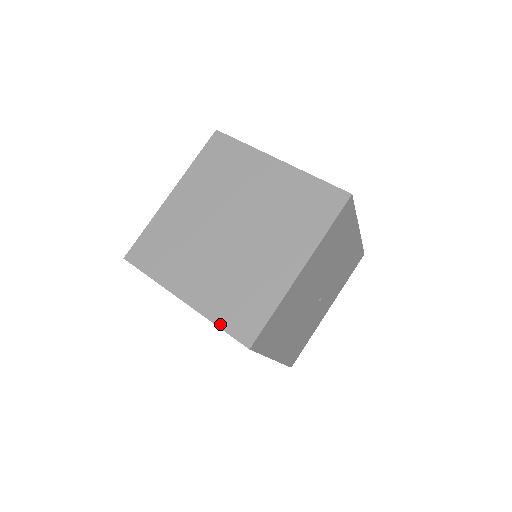
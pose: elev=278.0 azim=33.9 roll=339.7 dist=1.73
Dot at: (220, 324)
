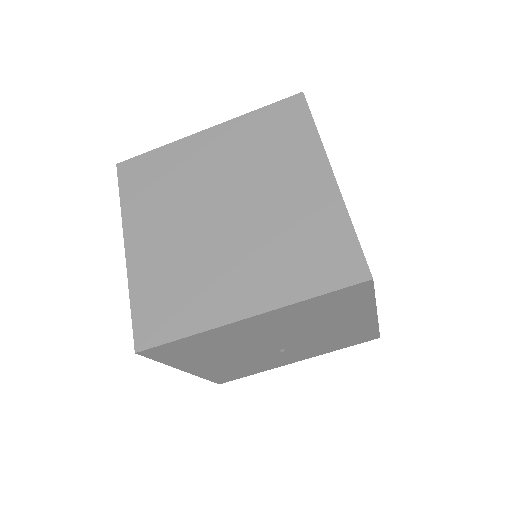
Dot at: (134, 303)
